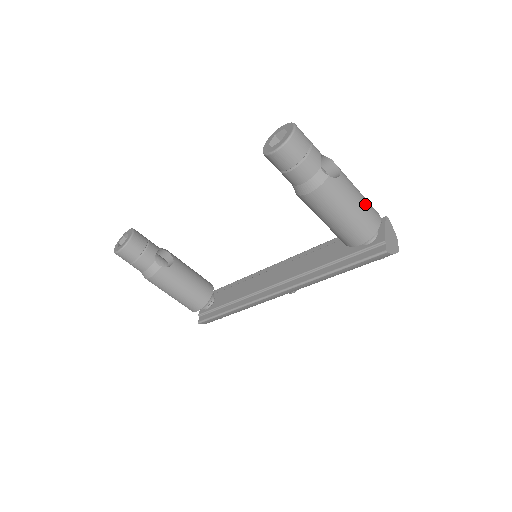
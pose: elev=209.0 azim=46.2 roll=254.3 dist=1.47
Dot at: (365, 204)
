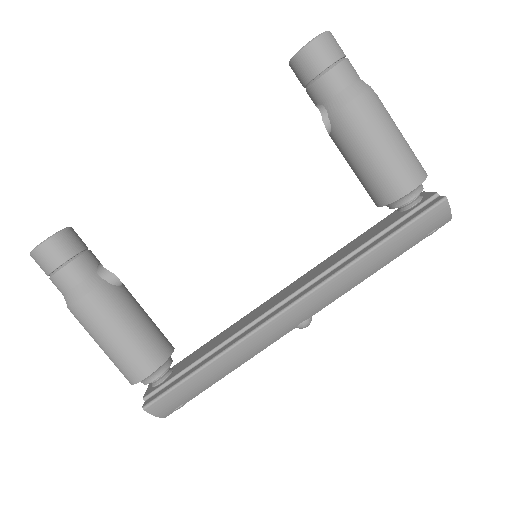
Dot at: occluded
